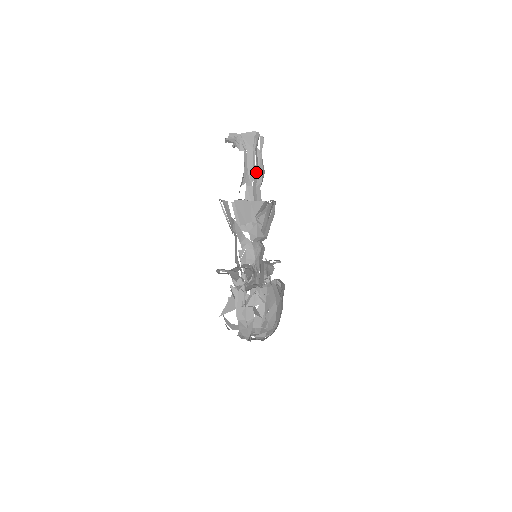
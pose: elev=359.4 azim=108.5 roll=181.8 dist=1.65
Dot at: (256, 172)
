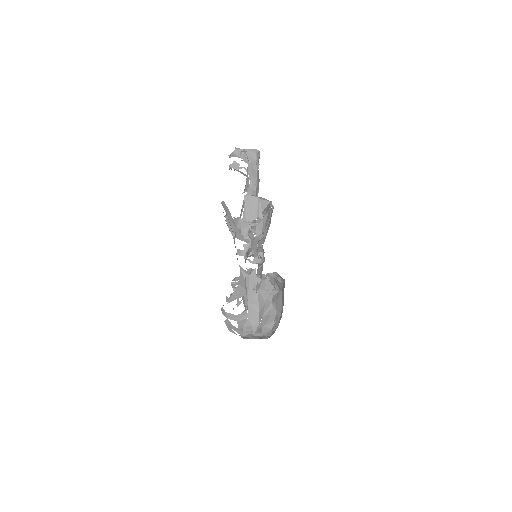
Dot at: (258, 182)
